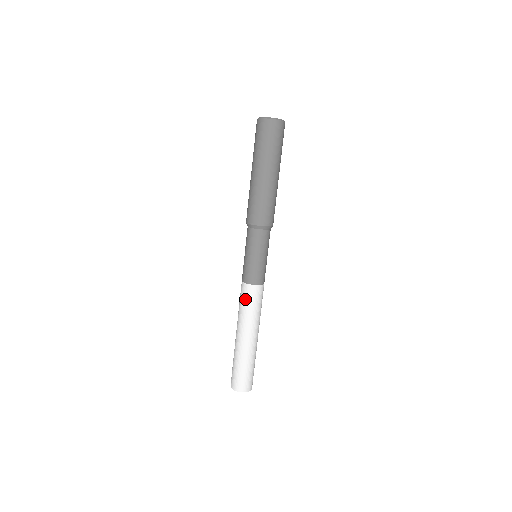
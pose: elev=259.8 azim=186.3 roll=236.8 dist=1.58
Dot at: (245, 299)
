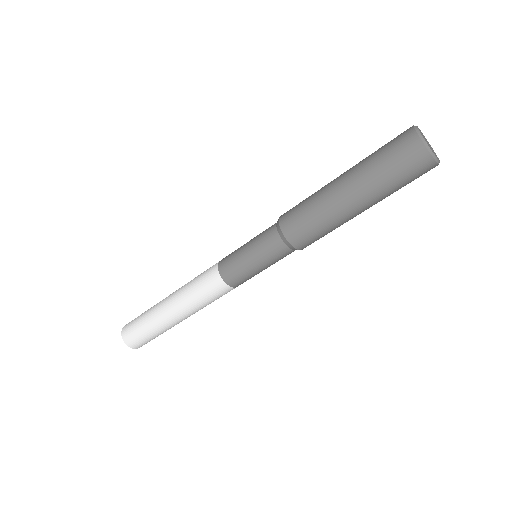
Dot at: (208, 291)
